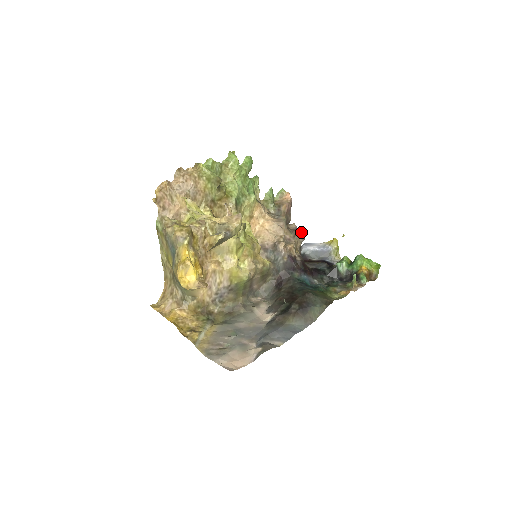
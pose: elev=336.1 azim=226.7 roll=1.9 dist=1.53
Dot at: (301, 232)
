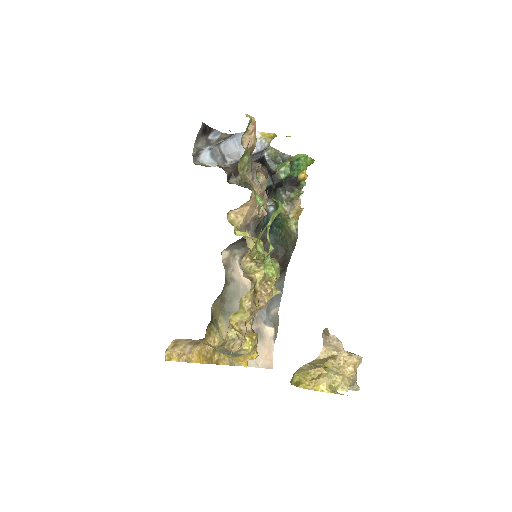
Dot at: (266, 171)
